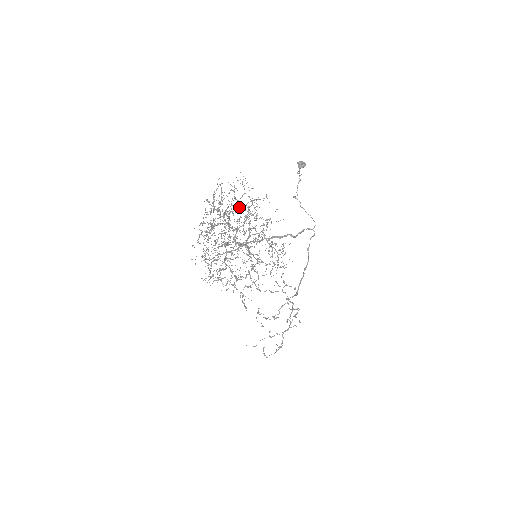
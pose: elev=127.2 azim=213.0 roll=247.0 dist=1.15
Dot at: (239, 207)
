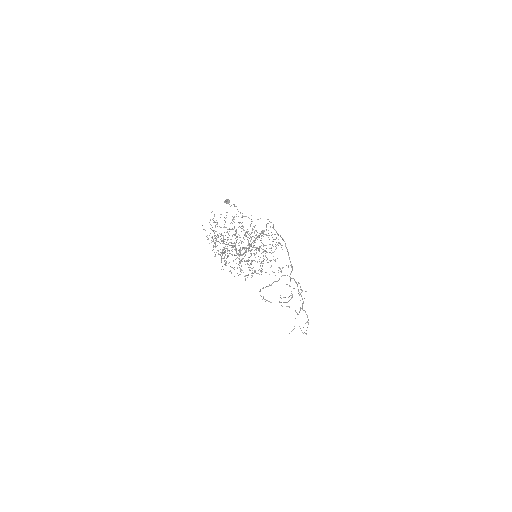
Dot at: occluded
